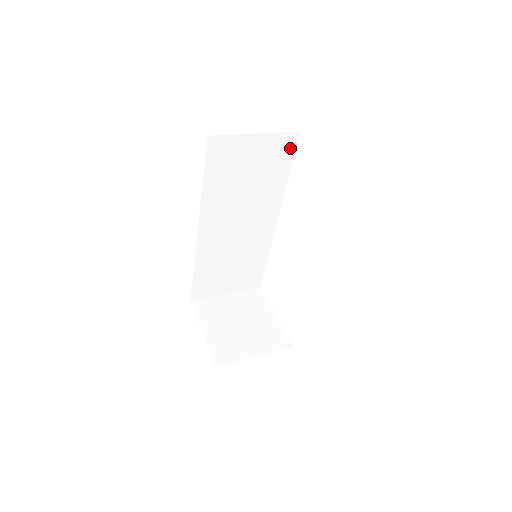
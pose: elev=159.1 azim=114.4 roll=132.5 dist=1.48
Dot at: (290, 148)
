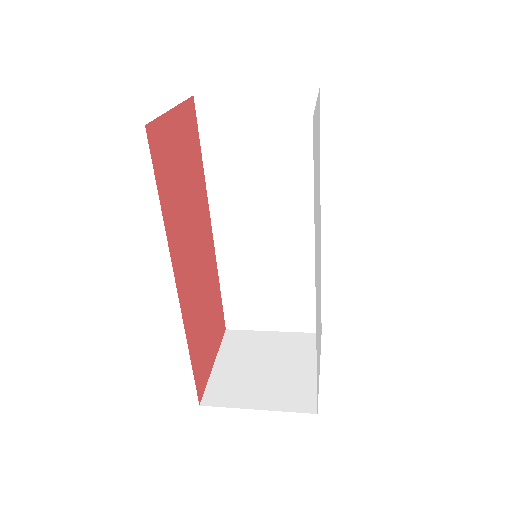
Dot at: (310, 114)
